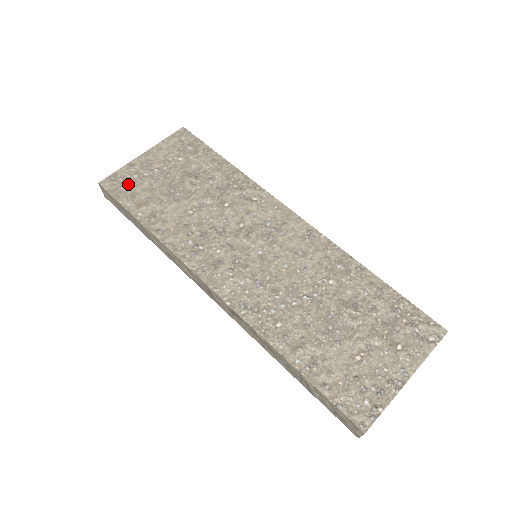
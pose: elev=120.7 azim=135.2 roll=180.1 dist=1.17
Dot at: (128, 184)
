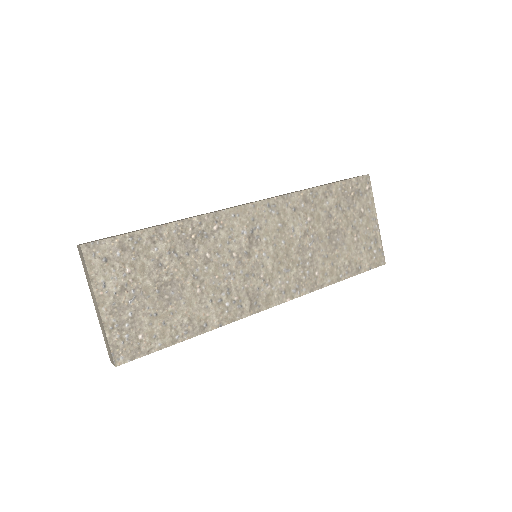
Dot at: (134, 337)
